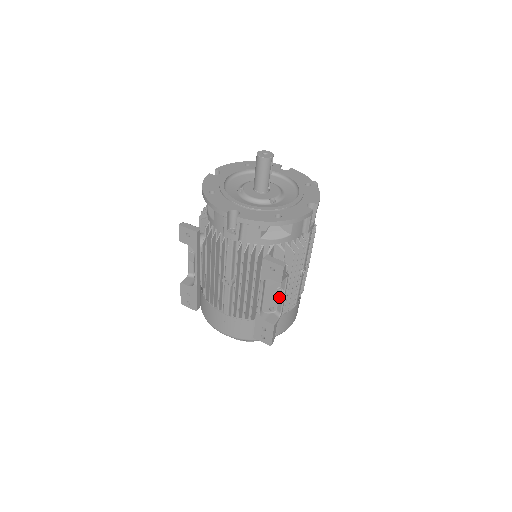
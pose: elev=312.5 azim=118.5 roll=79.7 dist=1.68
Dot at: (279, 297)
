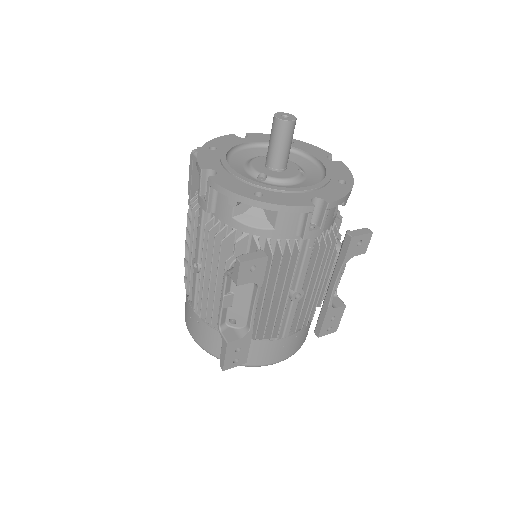
Dot at: occluded
